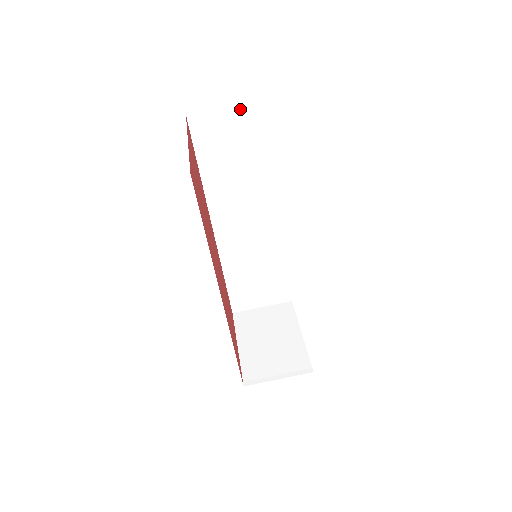
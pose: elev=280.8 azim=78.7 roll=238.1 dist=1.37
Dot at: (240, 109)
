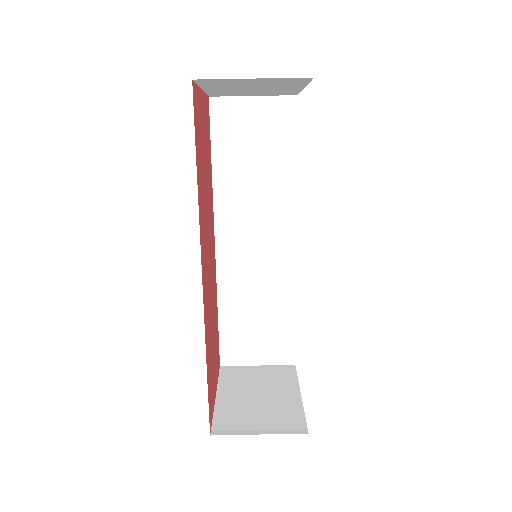
Dot at: (264, 100)
